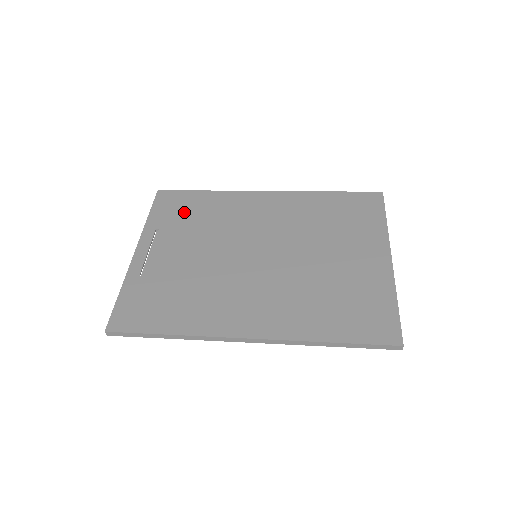
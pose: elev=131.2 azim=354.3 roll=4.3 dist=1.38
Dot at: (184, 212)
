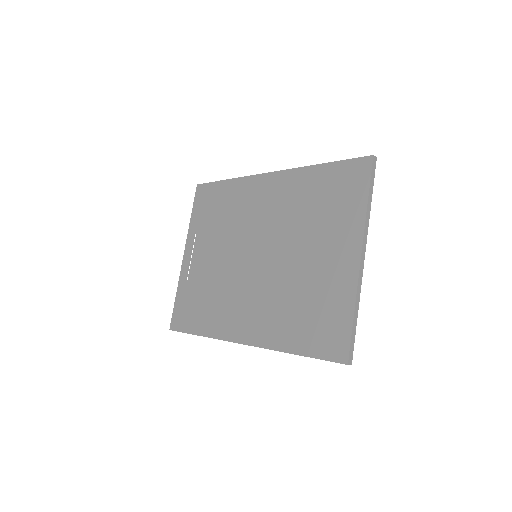
Dot at: (212, 209)
